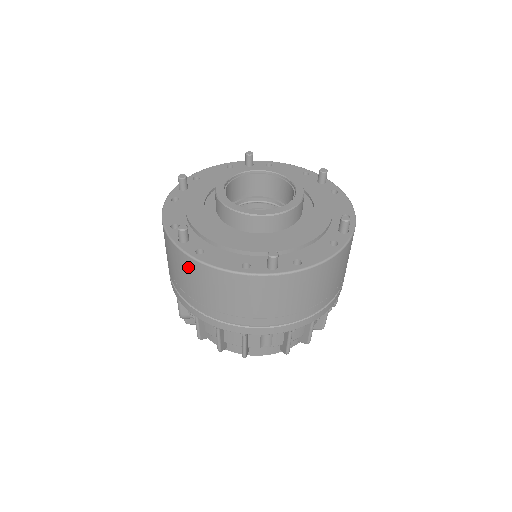
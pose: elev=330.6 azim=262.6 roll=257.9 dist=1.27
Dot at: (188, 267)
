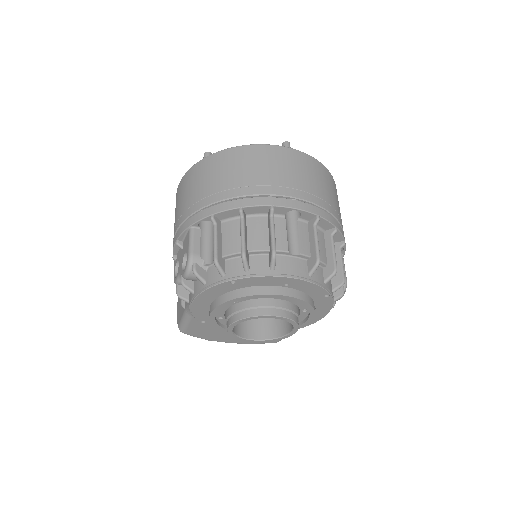
Dot at: (215, 163)
